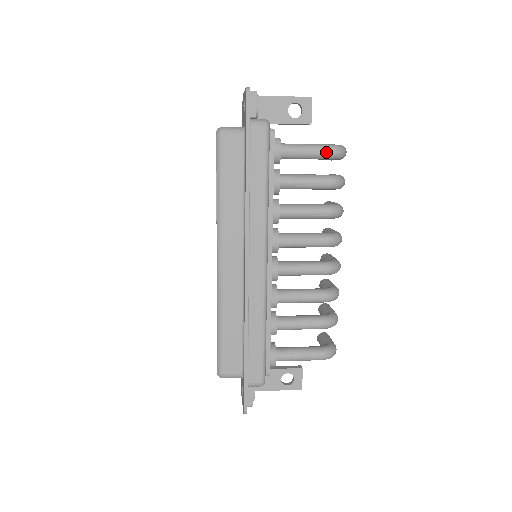
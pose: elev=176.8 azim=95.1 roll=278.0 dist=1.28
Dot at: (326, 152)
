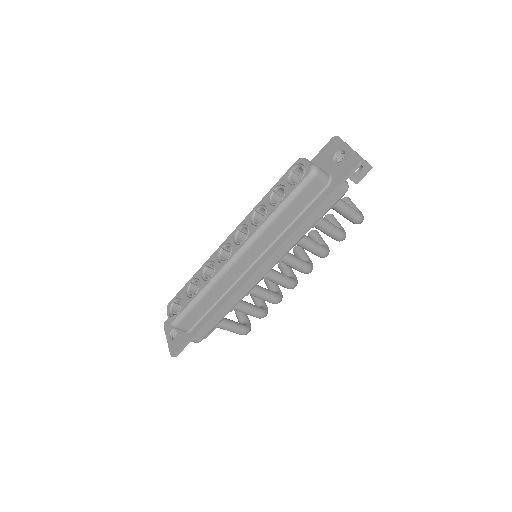
Dot at: (355, 219)
